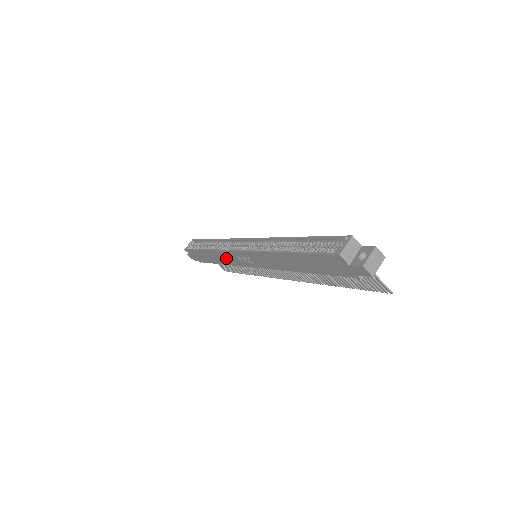
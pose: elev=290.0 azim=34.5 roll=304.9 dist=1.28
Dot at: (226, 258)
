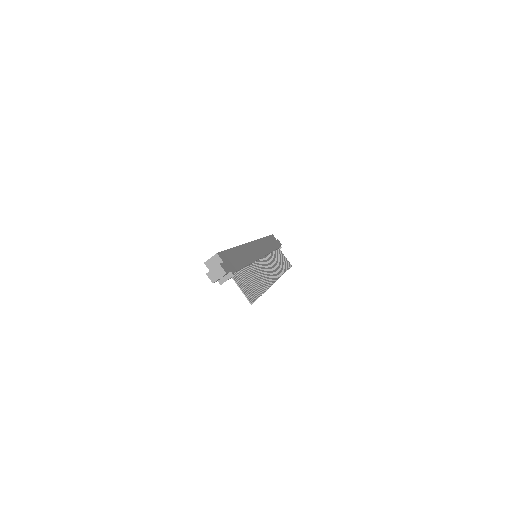
Dot at: occluded
